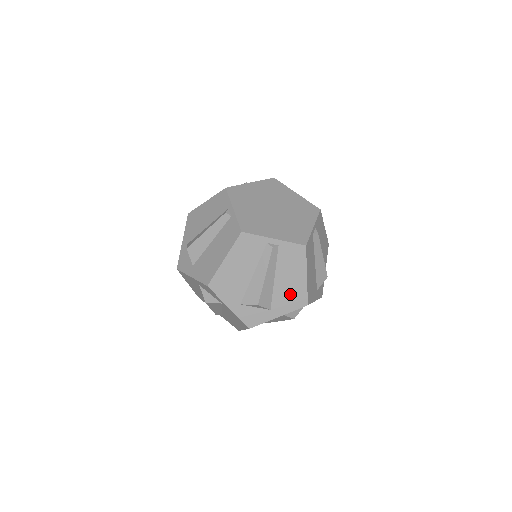
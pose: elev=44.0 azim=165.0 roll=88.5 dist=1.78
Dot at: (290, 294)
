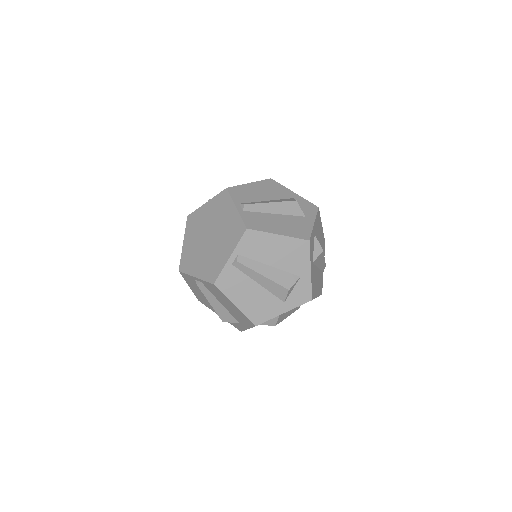
Dot at: (239, 316)
